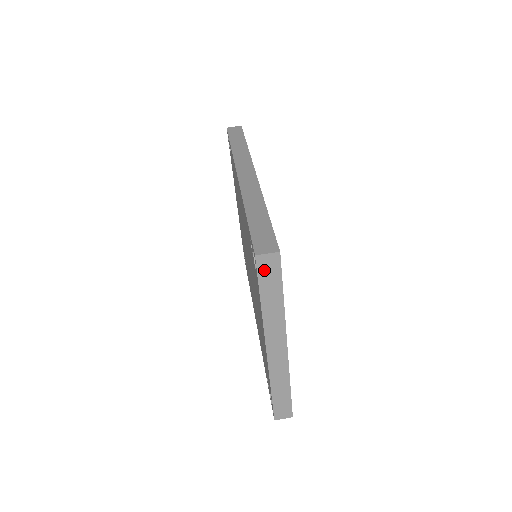
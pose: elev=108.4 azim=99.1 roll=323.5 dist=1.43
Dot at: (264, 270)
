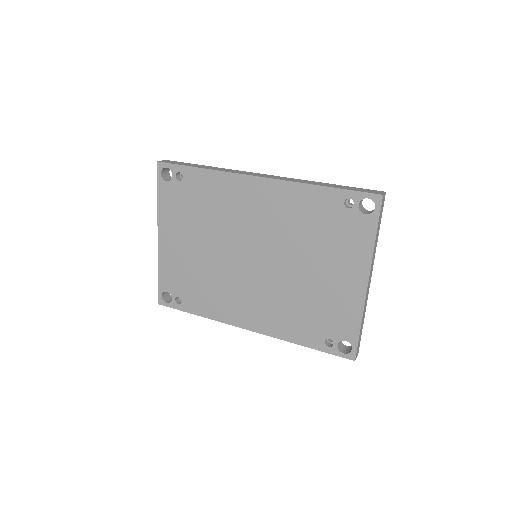
Dot at: (381, 207)
